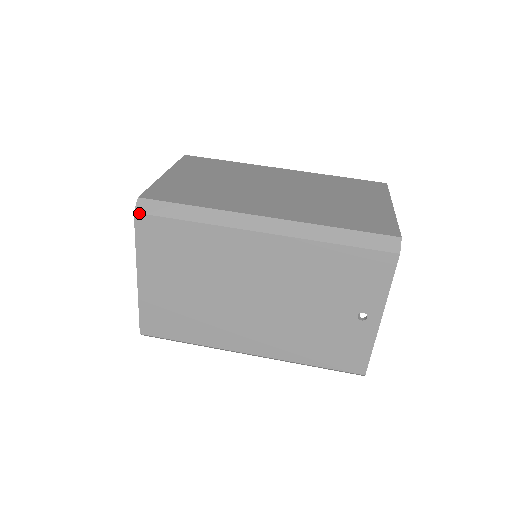
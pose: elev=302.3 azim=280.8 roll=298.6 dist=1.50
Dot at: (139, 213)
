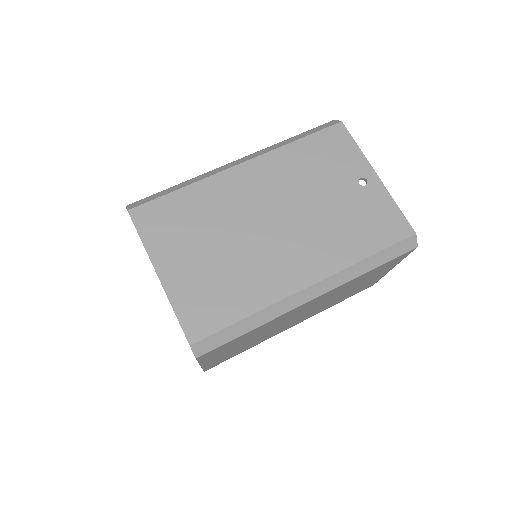
Dot at: (132, 208)
